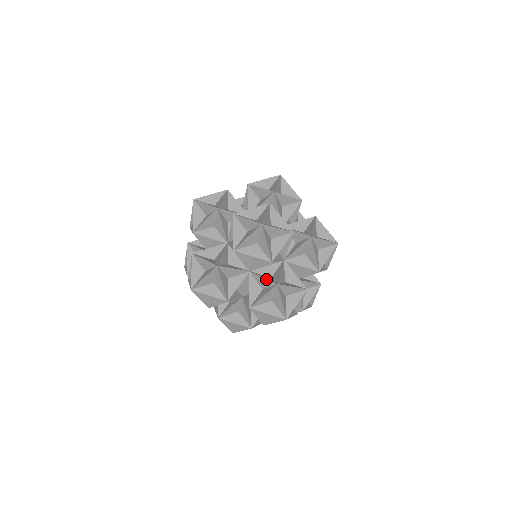
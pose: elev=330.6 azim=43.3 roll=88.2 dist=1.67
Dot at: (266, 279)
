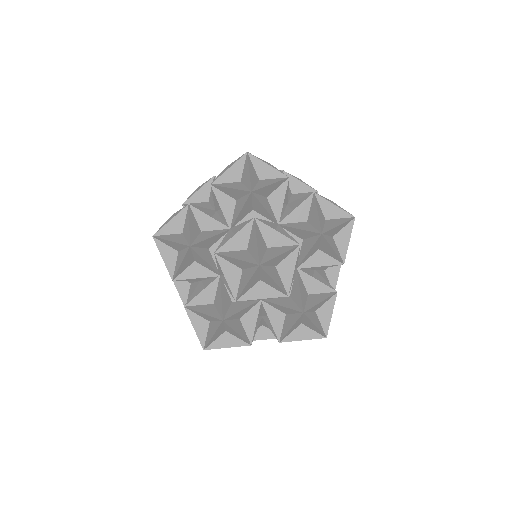
Dot at: (286, 308)
